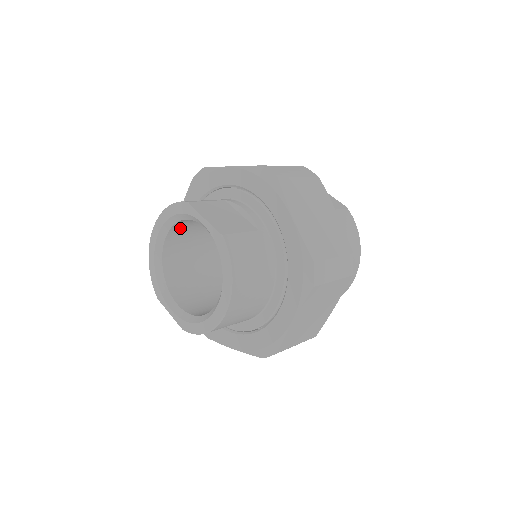
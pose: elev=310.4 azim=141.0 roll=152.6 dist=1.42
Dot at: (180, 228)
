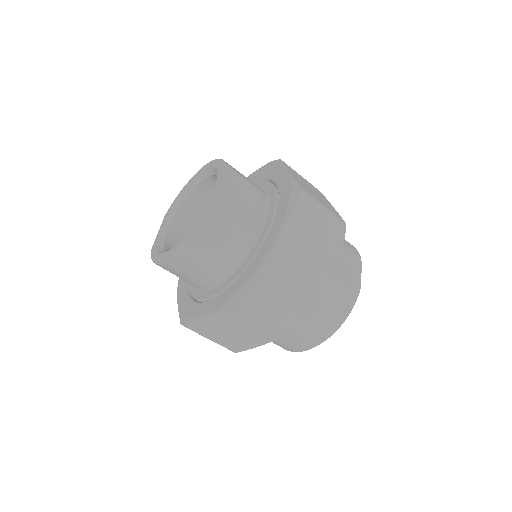
Dot at: occluded
